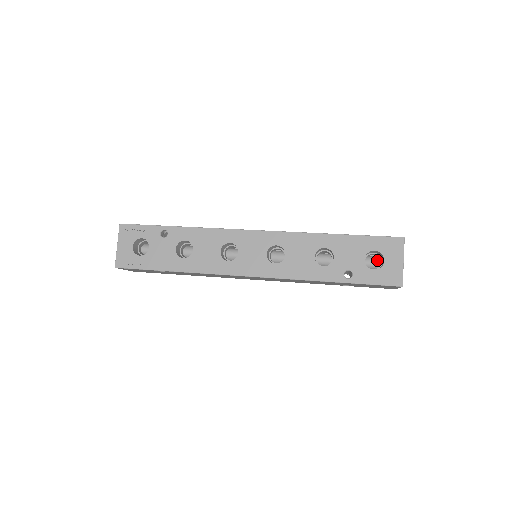
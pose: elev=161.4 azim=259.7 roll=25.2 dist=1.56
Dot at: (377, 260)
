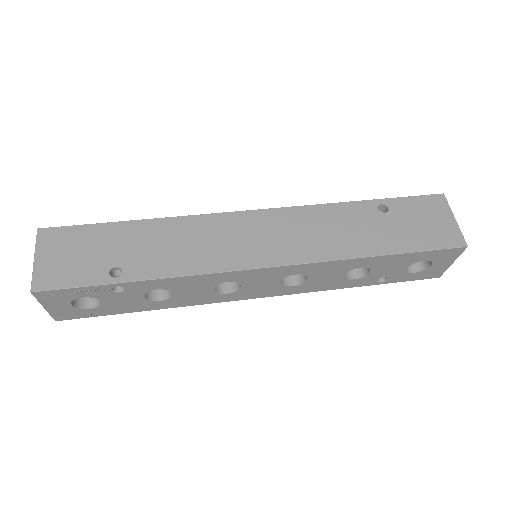
Dot at: occluded
